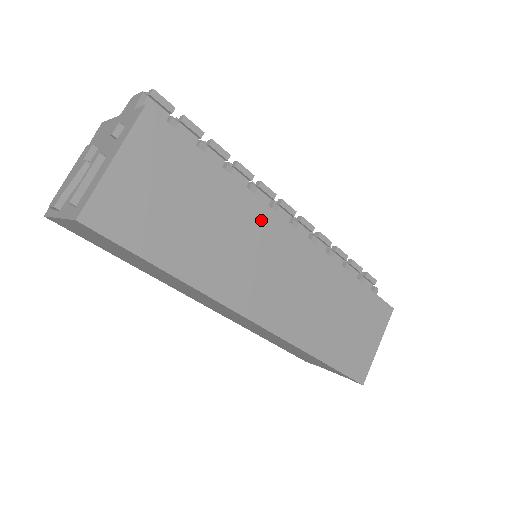
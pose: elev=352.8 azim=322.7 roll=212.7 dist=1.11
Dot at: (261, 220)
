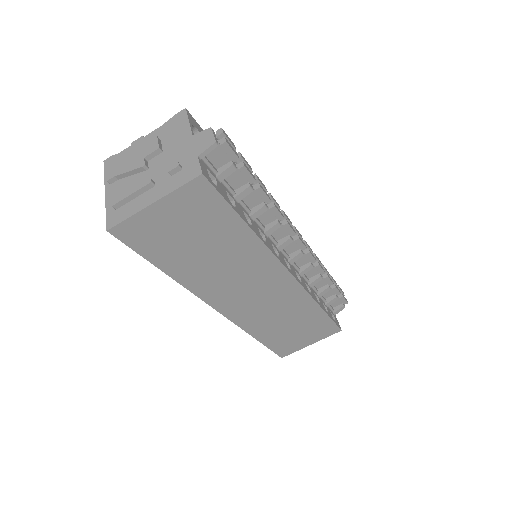
Dot at: (261, 261)
